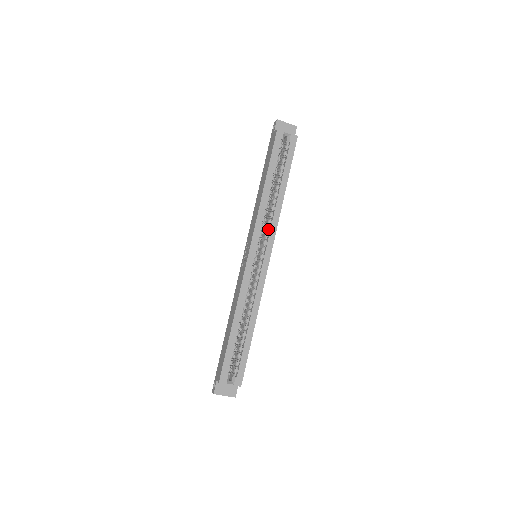
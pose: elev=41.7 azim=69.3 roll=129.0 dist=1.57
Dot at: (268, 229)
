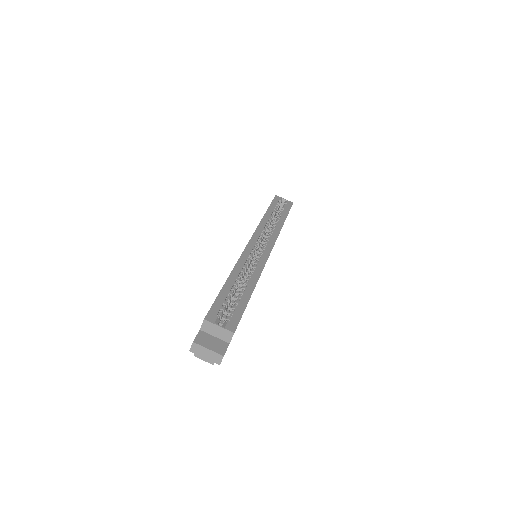
Dot at: (269, 236)
